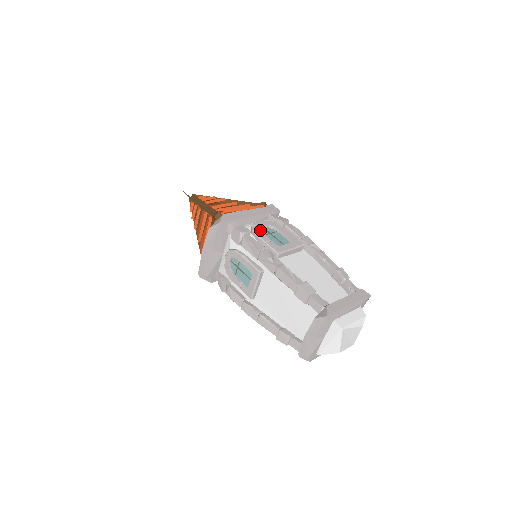
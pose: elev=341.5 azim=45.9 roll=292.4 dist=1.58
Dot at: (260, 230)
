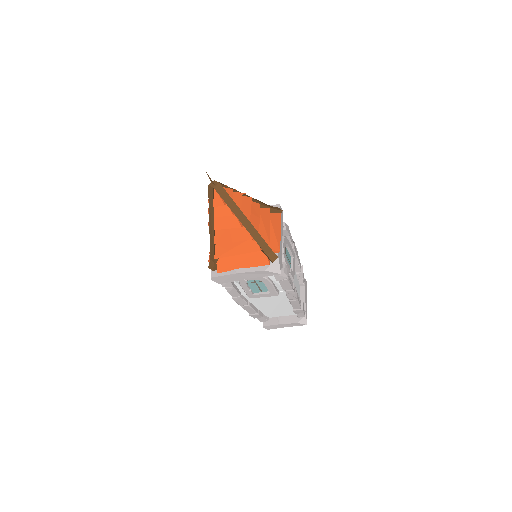
Dot at: (286, 258)
